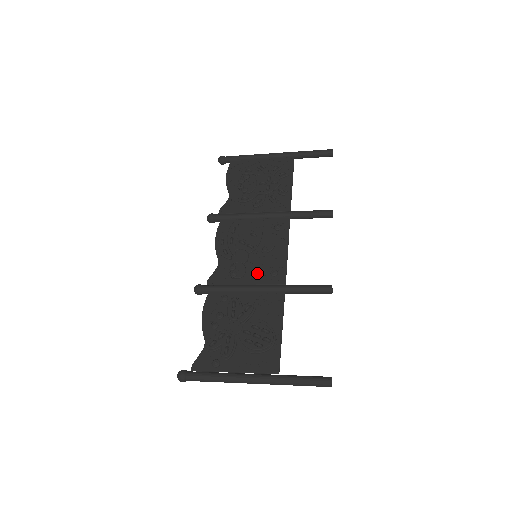
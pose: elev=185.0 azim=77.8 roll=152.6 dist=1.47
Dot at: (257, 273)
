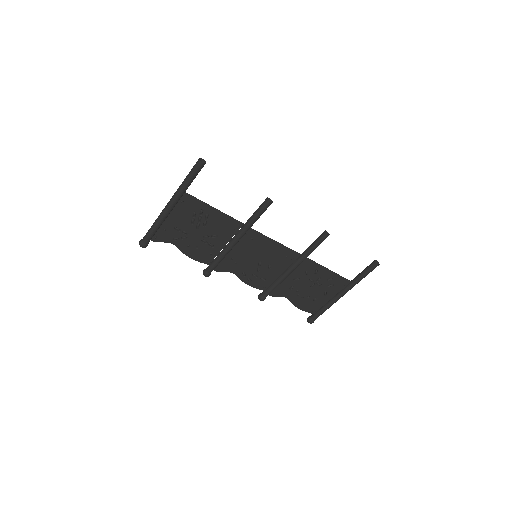
Dot at: (244, 248)
